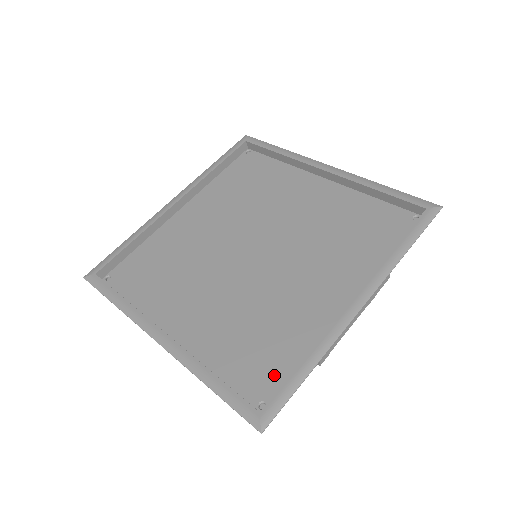
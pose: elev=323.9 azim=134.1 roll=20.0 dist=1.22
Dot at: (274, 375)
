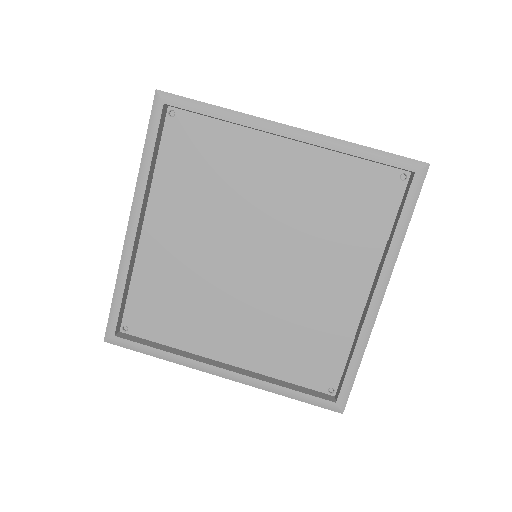
Dot at: (330, 368)
